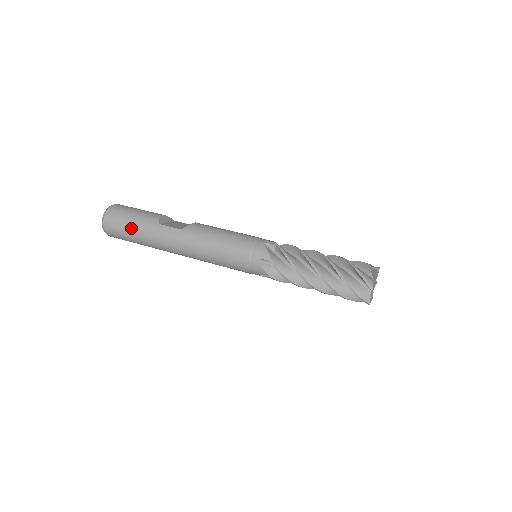
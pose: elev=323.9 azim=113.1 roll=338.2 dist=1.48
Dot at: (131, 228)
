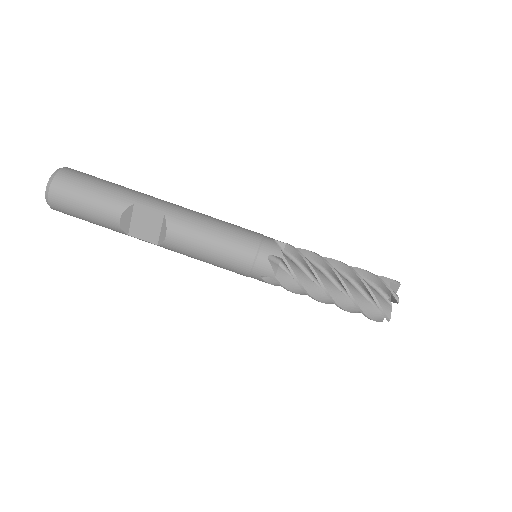
Dot at: occluded
